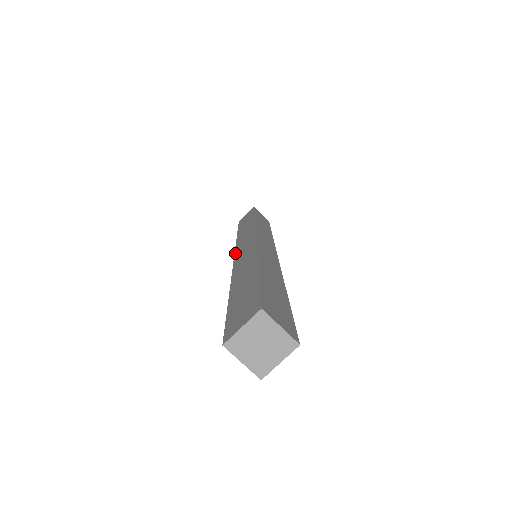
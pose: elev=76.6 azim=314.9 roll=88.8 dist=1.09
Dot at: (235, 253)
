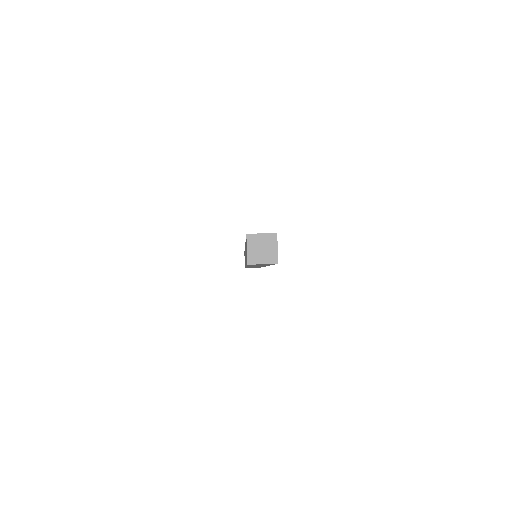
Dot at: occluded
